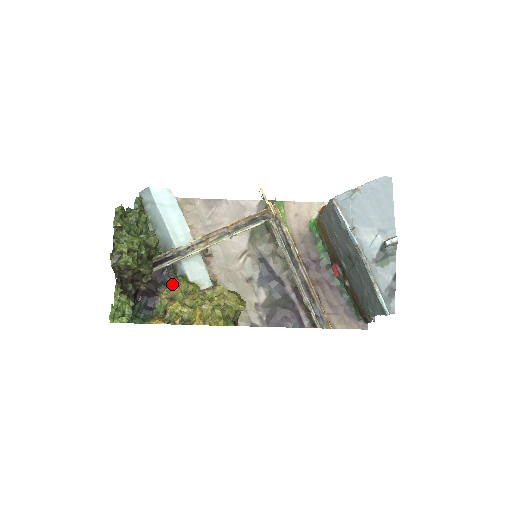
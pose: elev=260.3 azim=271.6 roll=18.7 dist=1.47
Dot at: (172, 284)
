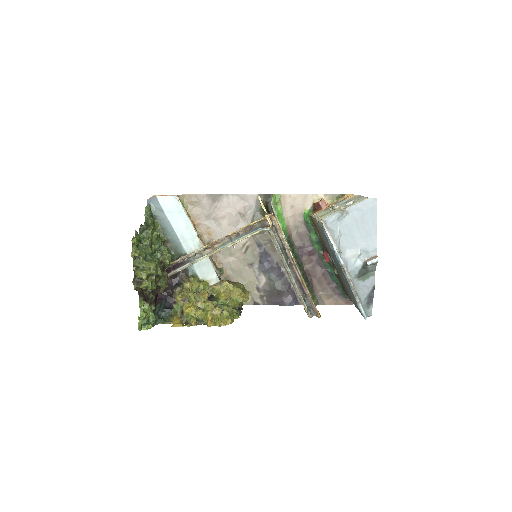
Dot at: (185, 287)
